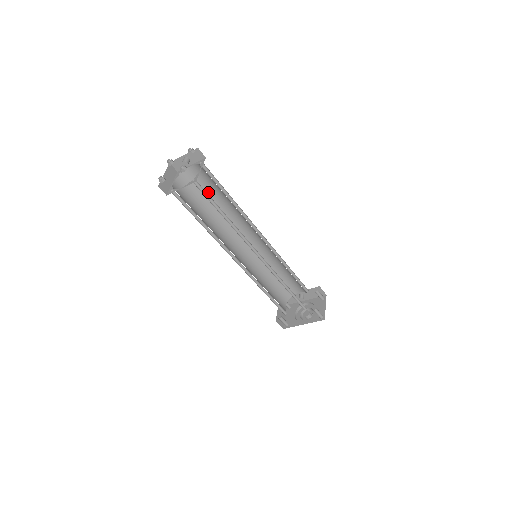
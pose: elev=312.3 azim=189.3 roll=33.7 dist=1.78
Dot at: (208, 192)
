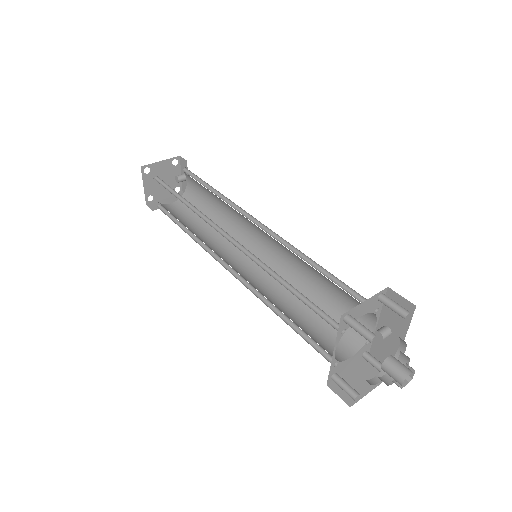
Dot at: (208, 202)
